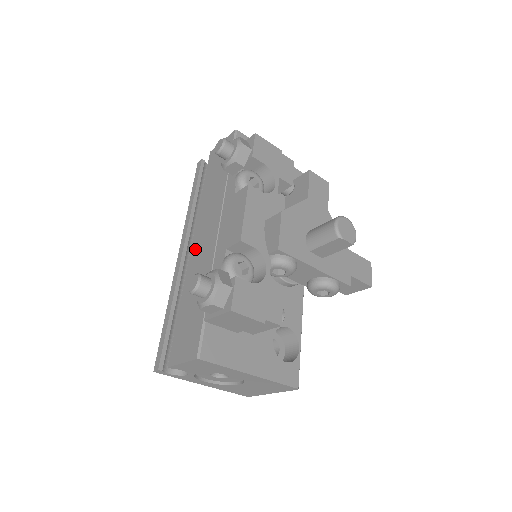
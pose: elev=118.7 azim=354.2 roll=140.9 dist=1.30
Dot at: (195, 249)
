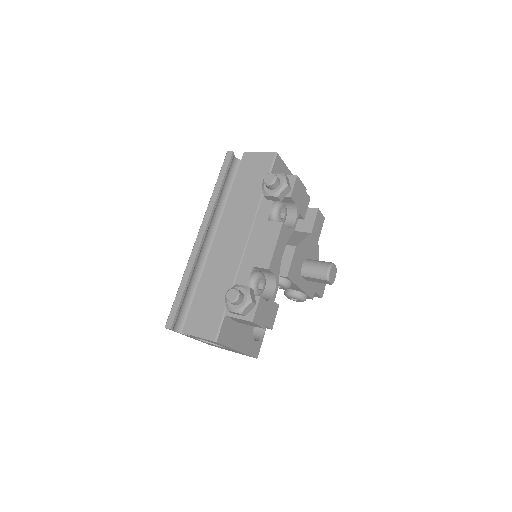
Dot at: (219, 244)
